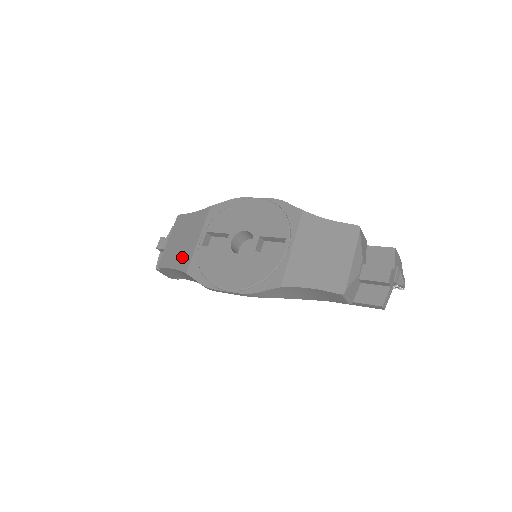
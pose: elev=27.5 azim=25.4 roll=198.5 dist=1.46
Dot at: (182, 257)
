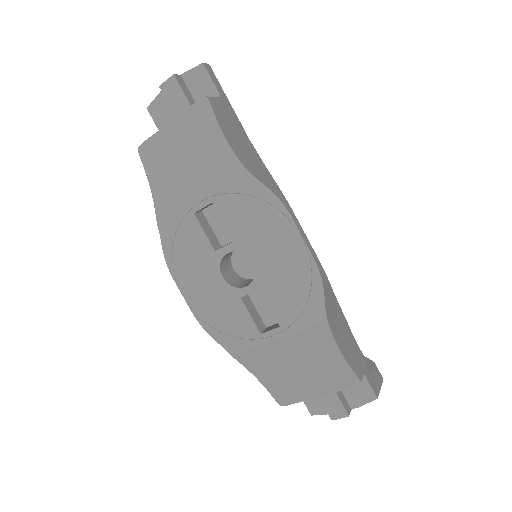
Dot at: (167, 189)
